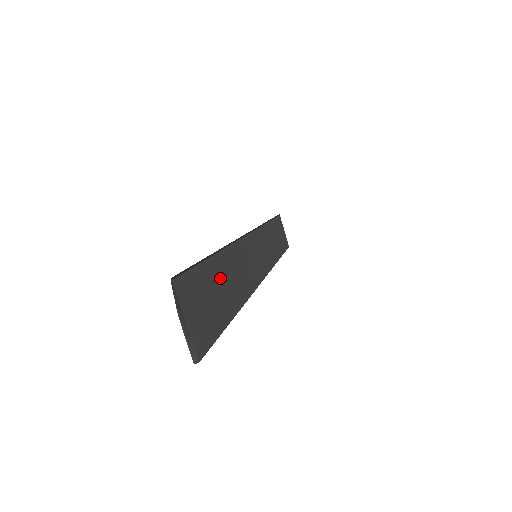
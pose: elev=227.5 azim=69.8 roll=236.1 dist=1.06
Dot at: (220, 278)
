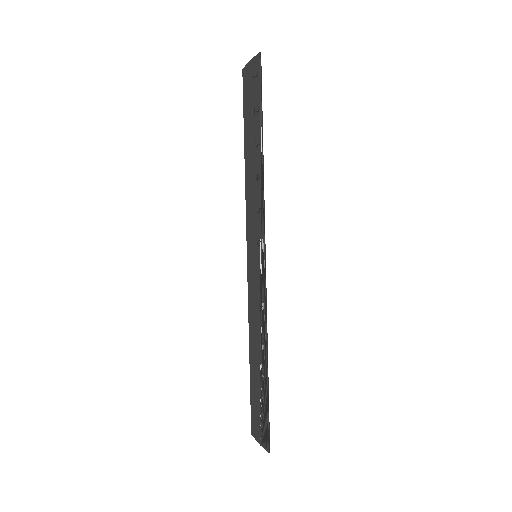
Dot at: (262, 375)
